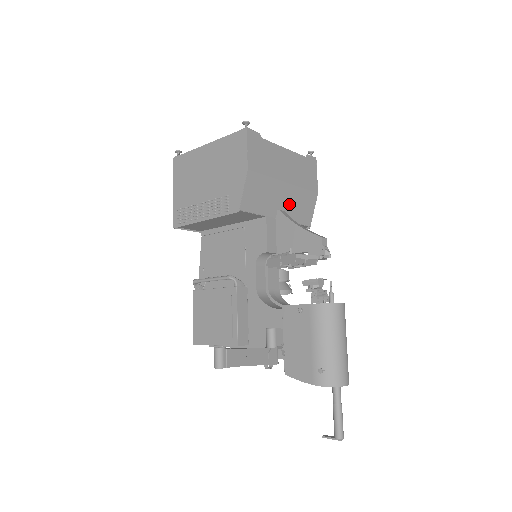
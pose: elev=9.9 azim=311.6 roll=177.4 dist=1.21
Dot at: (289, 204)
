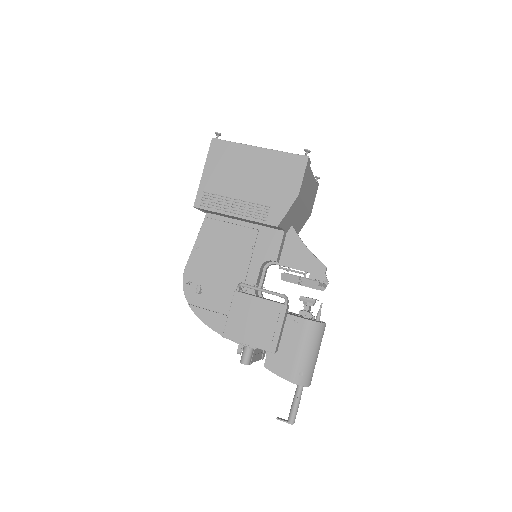
Dot at: (297, 222)
